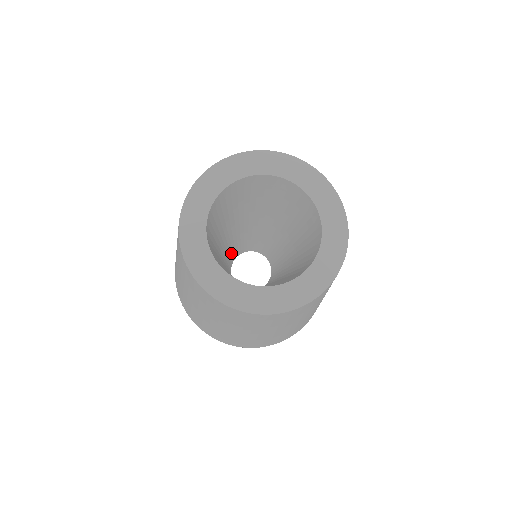
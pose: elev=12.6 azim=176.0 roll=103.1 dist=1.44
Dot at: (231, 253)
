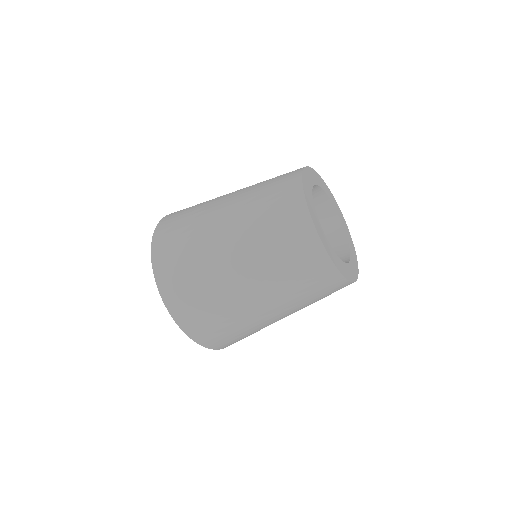
Dot at: occluded
